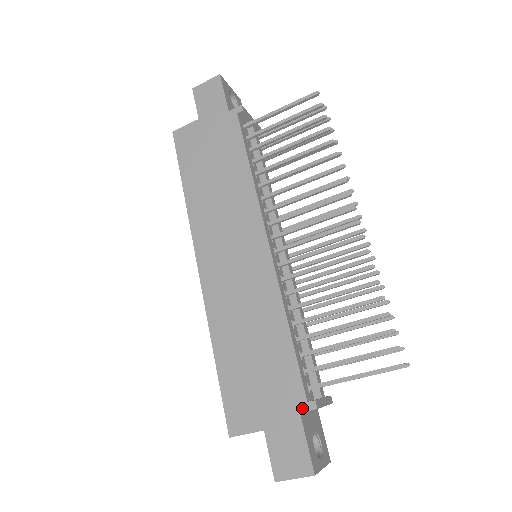
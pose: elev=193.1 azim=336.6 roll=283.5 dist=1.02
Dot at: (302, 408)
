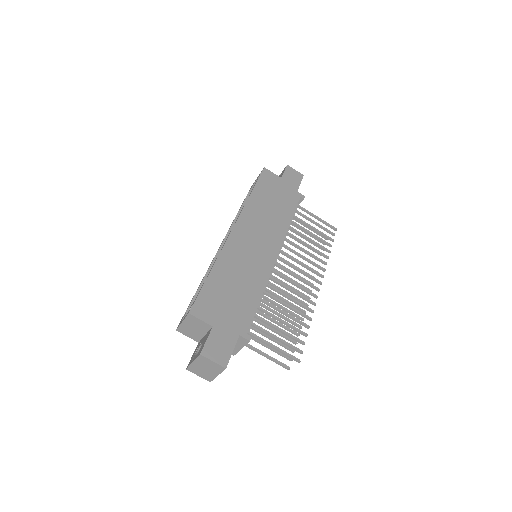
Dot at: (242, 334)
